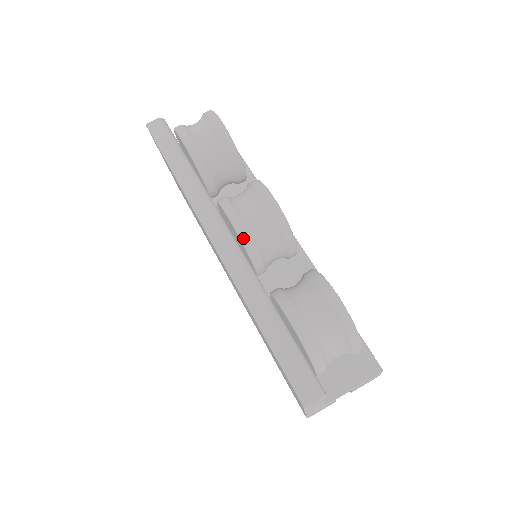
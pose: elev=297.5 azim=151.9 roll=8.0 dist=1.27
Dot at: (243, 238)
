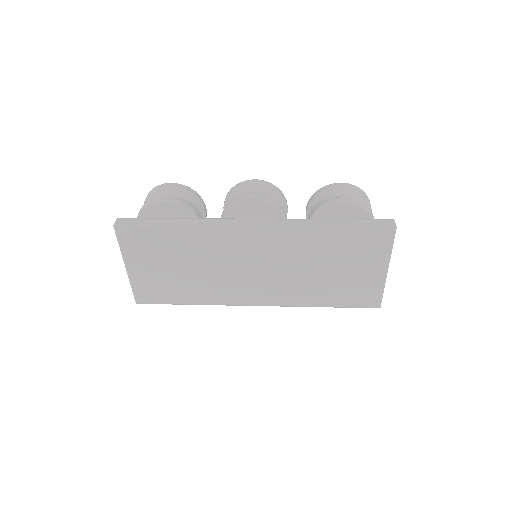
Dot at: (270, 201)
